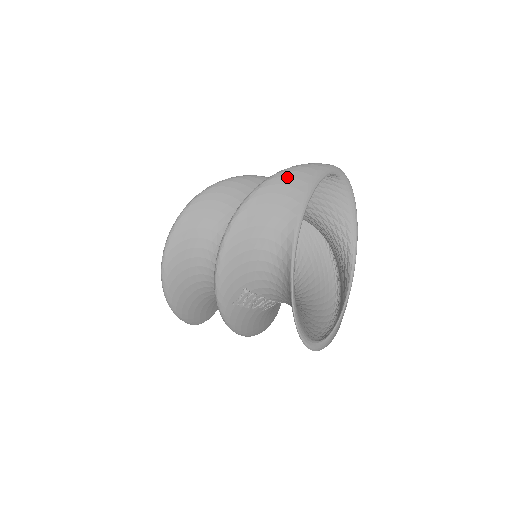
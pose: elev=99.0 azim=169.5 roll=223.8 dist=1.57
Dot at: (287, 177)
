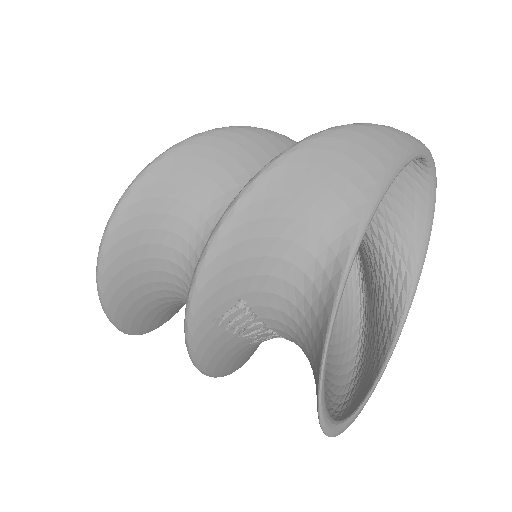
Dot at: (365, 135)
